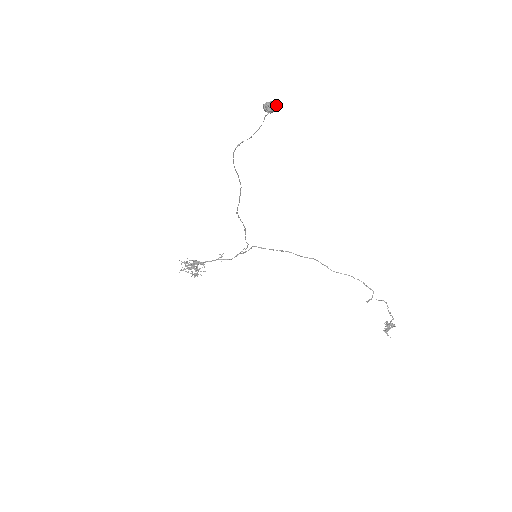
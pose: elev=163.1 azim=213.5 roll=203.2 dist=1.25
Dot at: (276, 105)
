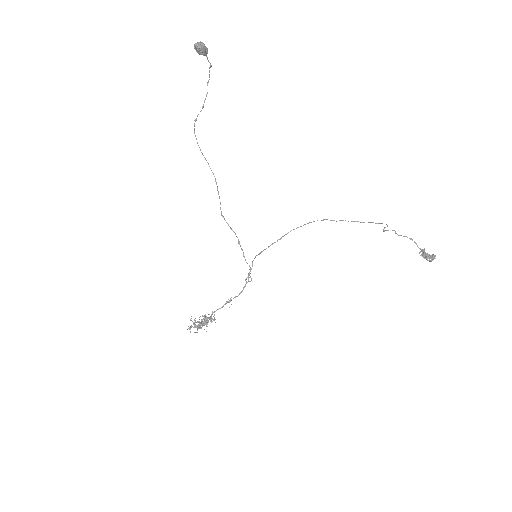
Dot at: (204, 44)
